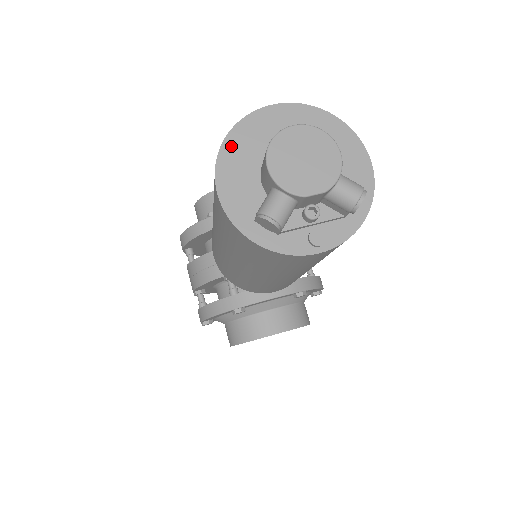
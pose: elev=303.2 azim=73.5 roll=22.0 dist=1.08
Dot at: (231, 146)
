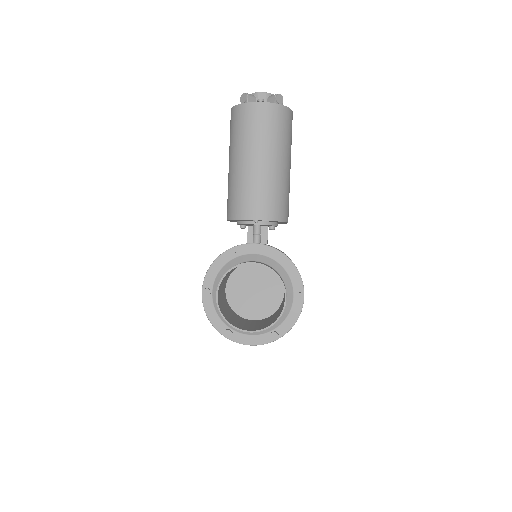
Dot at: occluded
